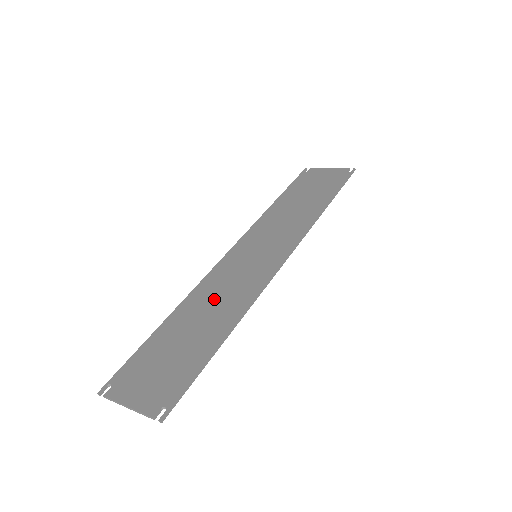
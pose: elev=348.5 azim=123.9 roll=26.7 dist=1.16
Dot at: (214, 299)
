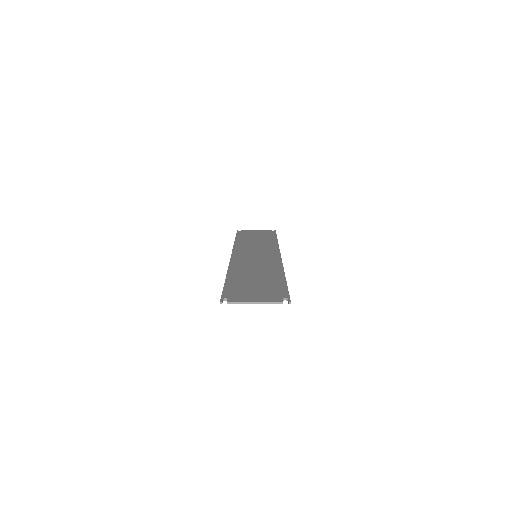
Dot at: (253, 268)
